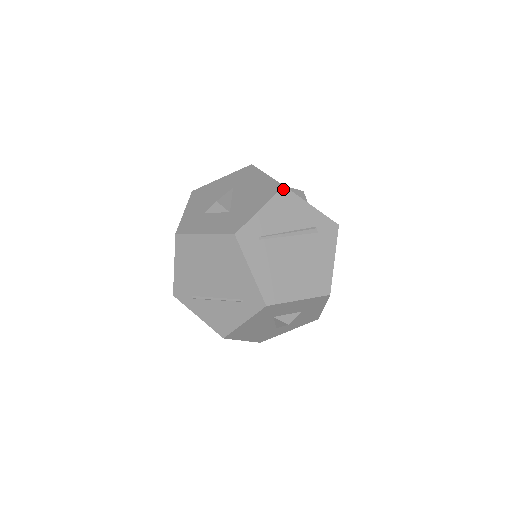
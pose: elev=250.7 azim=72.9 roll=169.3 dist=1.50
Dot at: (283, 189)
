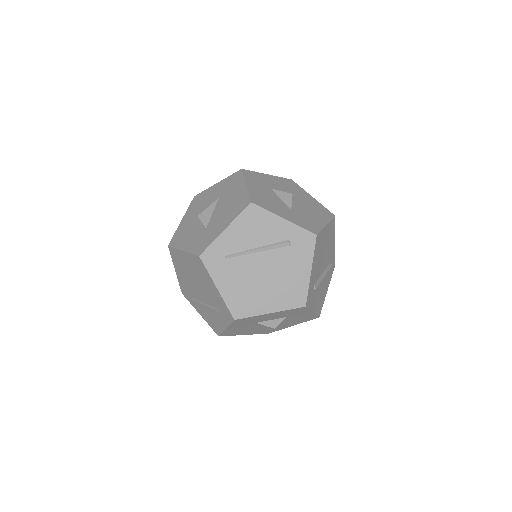
Dot at: (250, 206)
